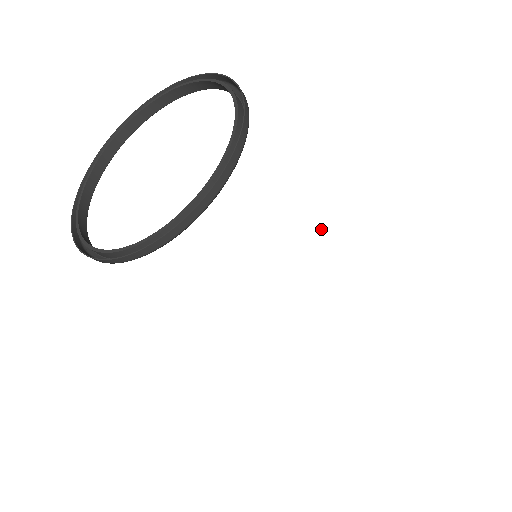
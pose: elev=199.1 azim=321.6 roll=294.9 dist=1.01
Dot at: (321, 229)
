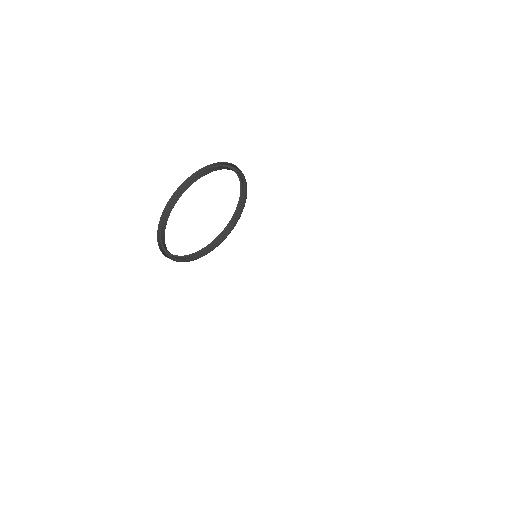
Dot at: (290, 242)
